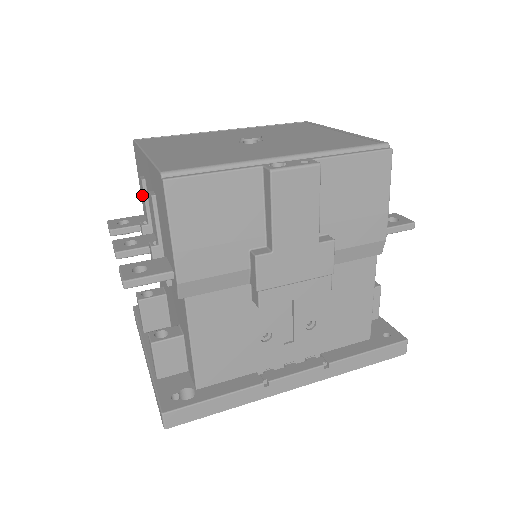
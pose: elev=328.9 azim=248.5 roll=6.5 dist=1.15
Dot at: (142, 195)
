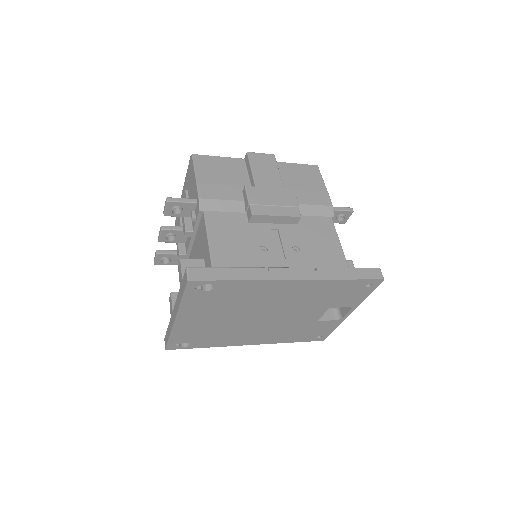
Dot at: occluded
